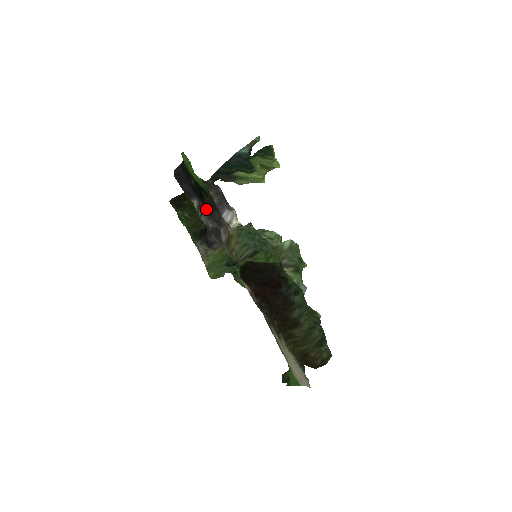
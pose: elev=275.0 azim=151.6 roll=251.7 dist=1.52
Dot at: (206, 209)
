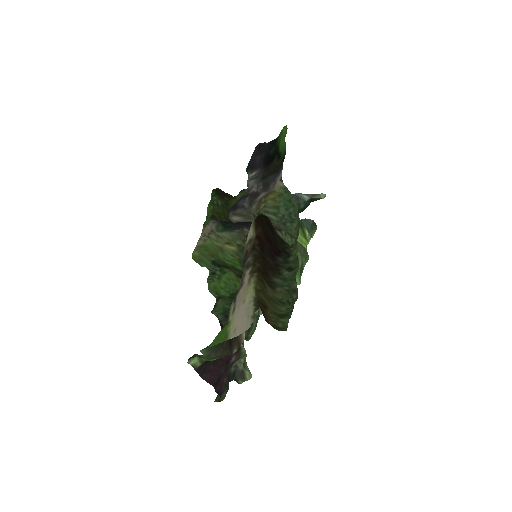
Dot at: (264, 174)
